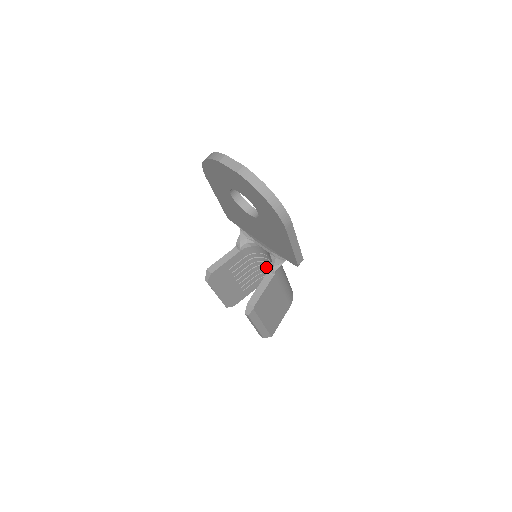
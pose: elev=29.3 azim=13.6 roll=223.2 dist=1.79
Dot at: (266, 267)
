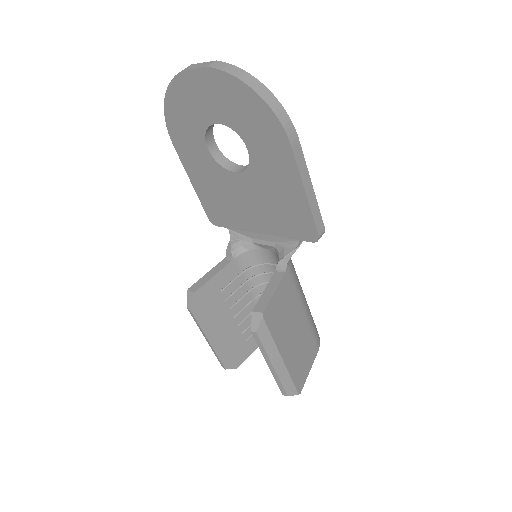
Dot at: occluded
